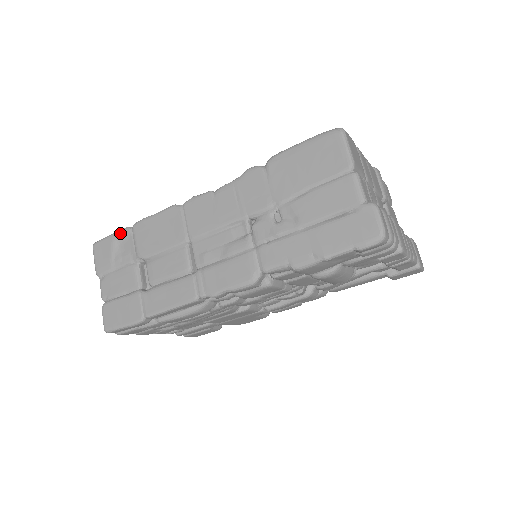
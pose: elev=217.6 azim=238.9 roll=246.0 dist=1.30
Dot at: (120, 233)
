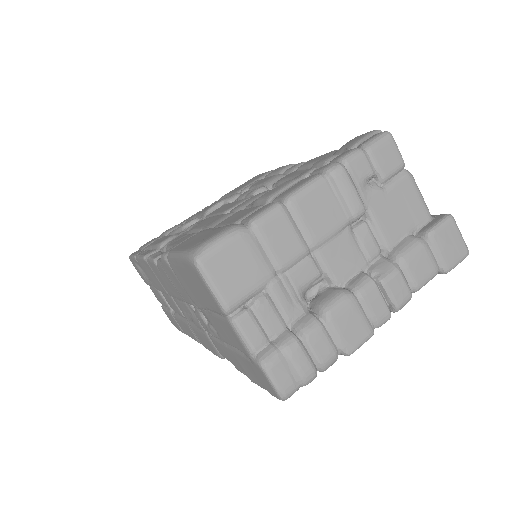
Dot at: (134, 260)
